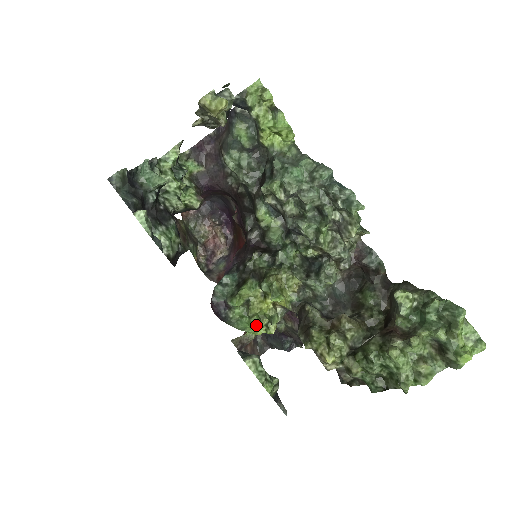
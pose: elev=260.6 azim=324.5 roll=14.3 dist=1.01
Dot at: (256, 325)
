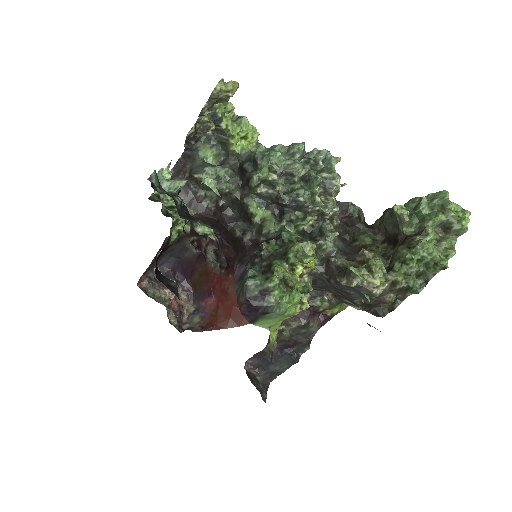
Dot at: (299, 296)
